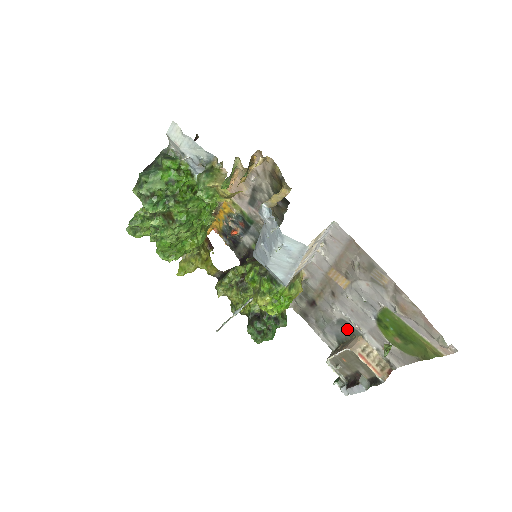
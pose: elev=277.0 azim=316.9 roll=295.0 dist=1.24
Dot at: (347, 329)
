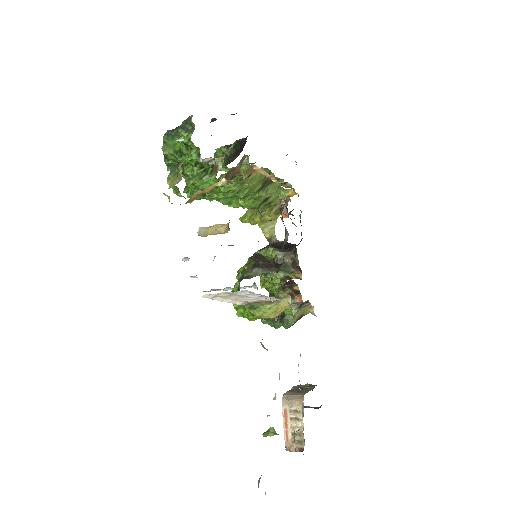
Dot at: occluded
